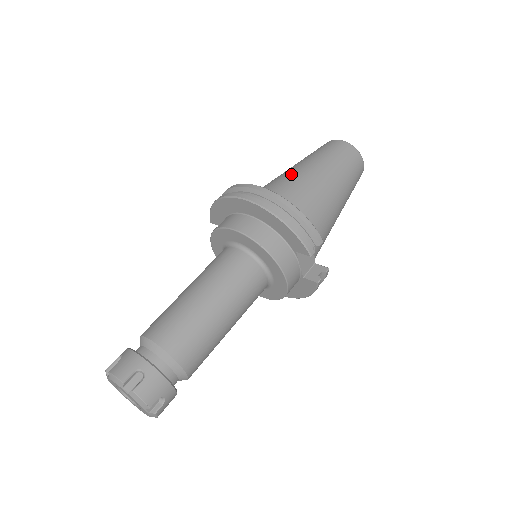
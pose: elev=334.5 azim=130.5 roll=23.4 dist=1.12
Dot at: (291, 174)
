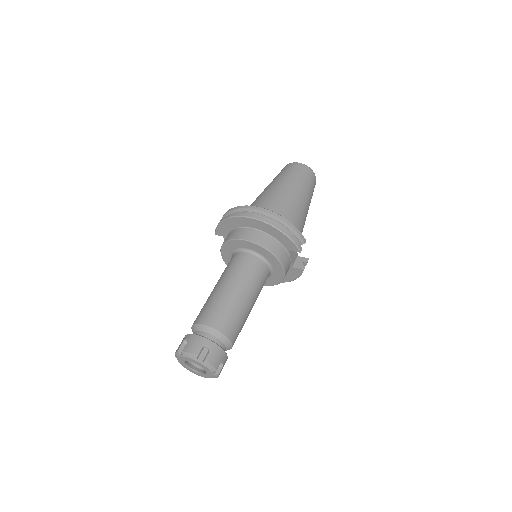
Dot at: (272, 193)
